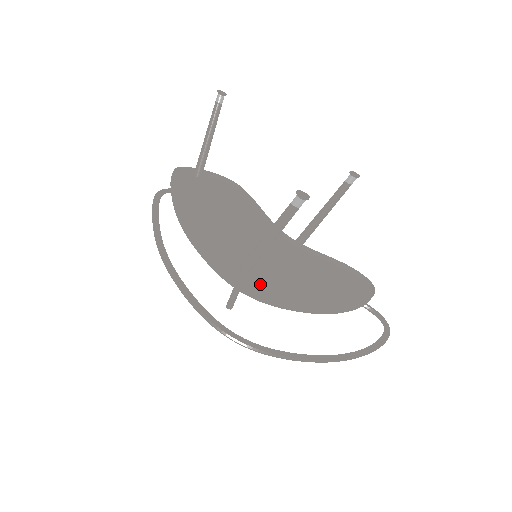
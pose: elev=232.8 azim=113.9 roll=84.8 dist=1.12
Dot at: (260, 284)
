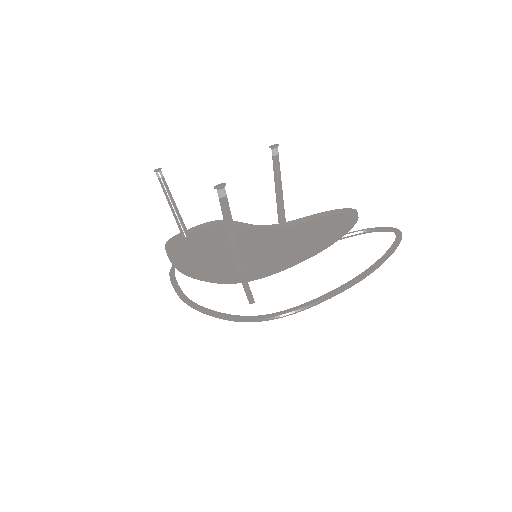
Dot at: (255, 269)
